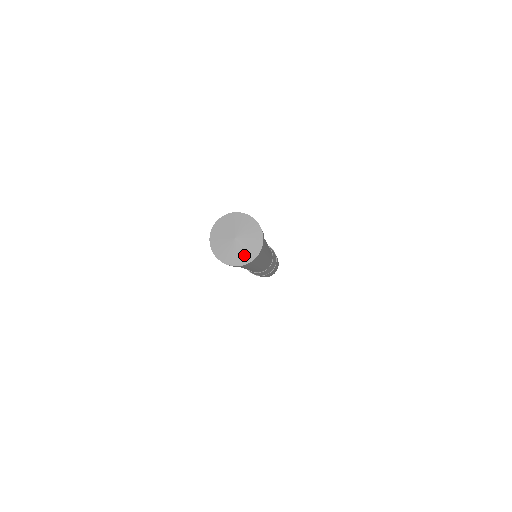
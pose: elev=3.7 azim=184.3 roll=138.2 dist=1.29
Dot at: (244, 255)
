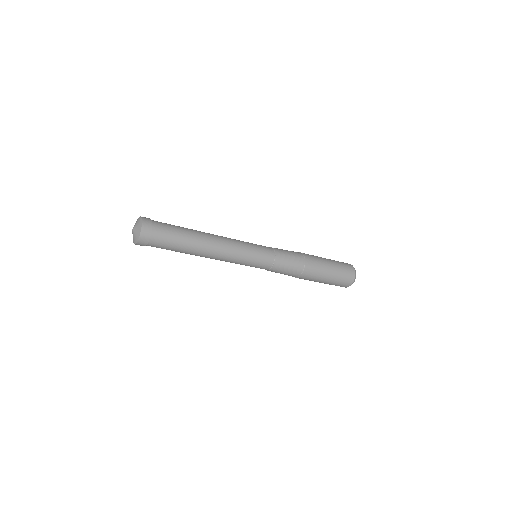
Dot at: (138, 231)
